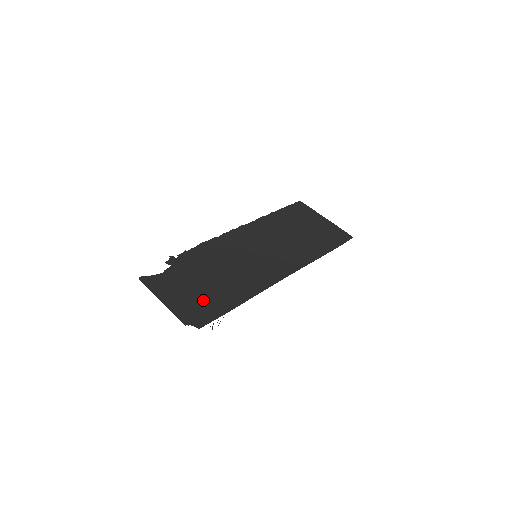
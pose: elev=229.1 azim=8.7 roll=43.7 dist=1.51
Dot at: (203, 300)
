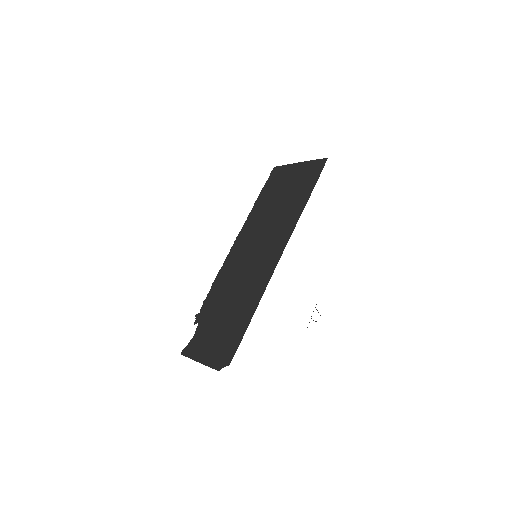
Dot at: (225, 336)
